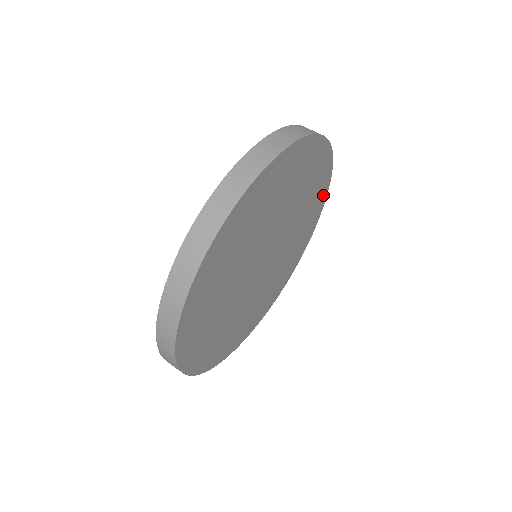
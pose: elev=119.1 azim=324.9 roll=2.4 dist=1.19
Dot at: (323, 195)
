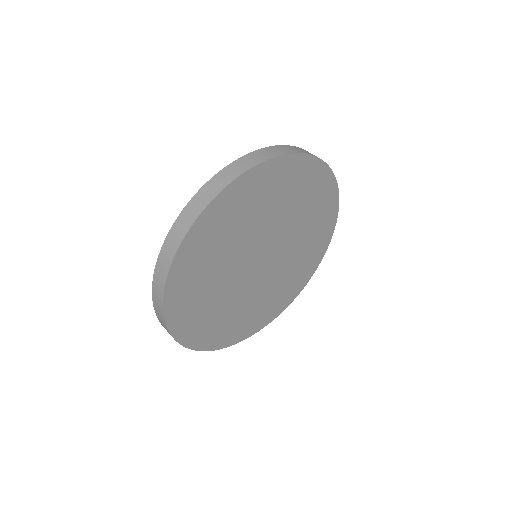
Dot at: (314, 168)
